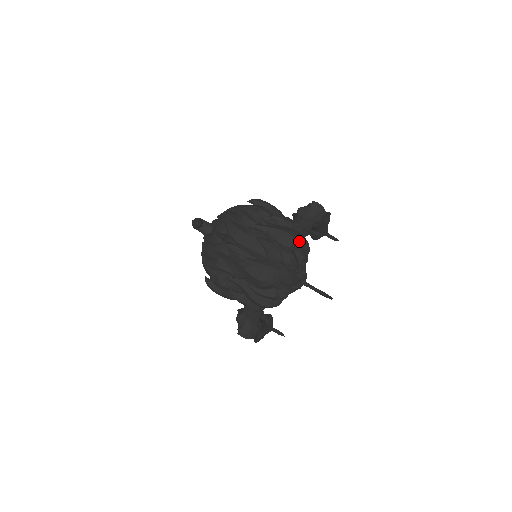
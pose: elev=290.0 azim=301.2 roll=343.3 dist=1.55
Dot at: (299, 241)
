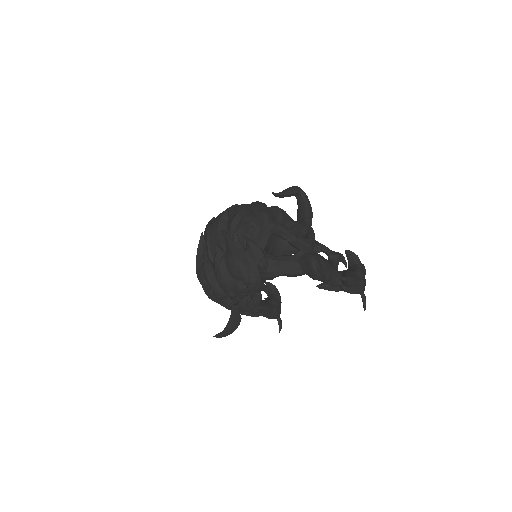
Dot at: (241, 275)
